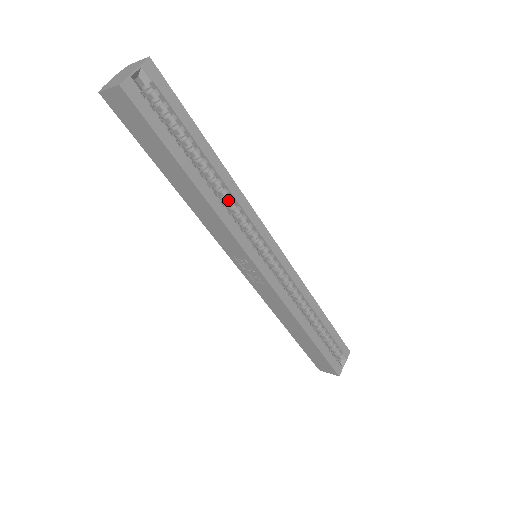
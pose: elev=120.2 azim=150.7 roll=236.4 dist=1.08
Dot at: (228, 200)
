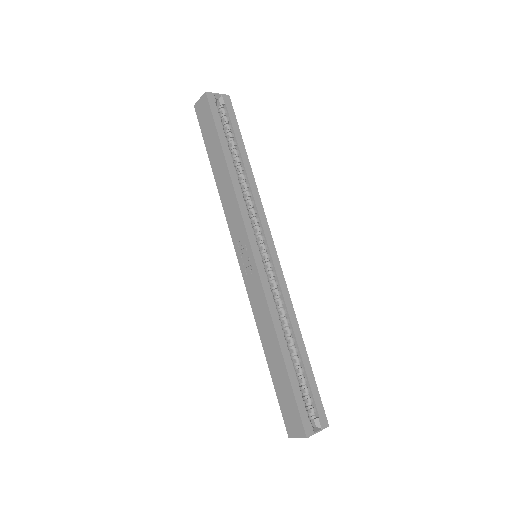
Dot at: (247, 193)
